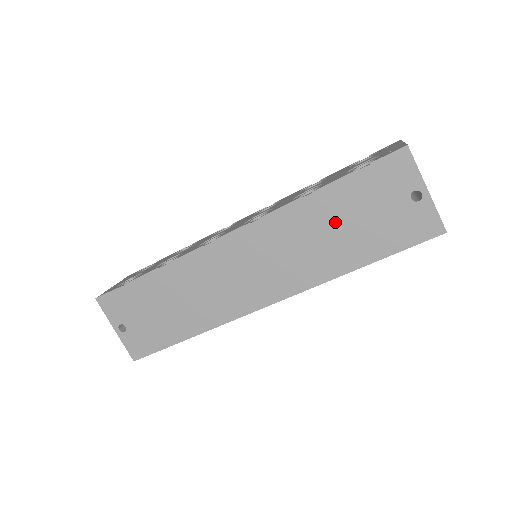
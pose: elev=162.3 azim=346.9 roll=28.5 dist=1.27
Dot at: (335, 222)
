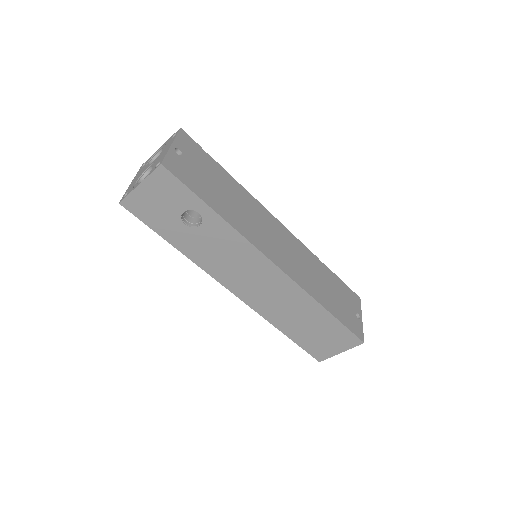
Dot at: (326, 283)
